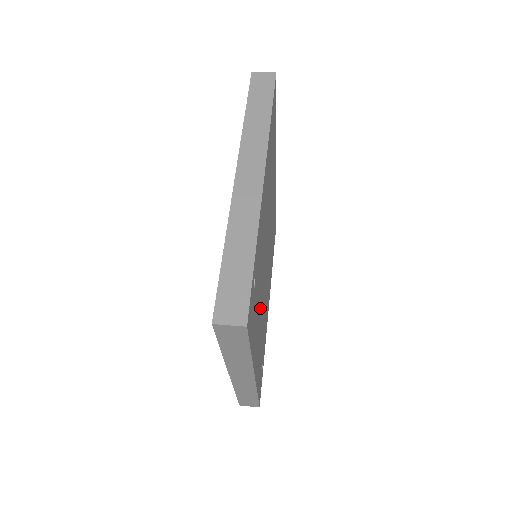
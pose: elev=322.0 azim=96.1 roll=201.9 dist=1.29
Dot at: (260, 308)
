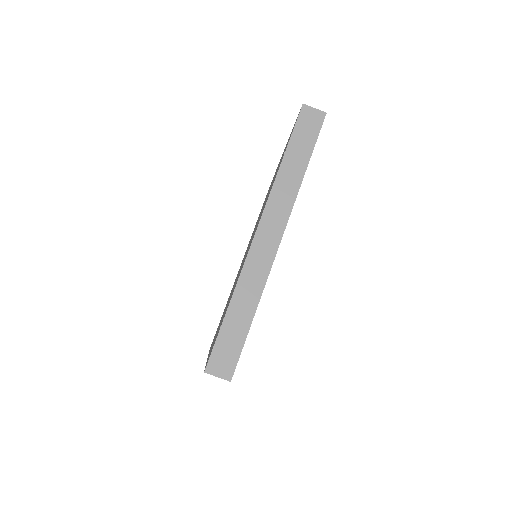
Dot at: occluded
